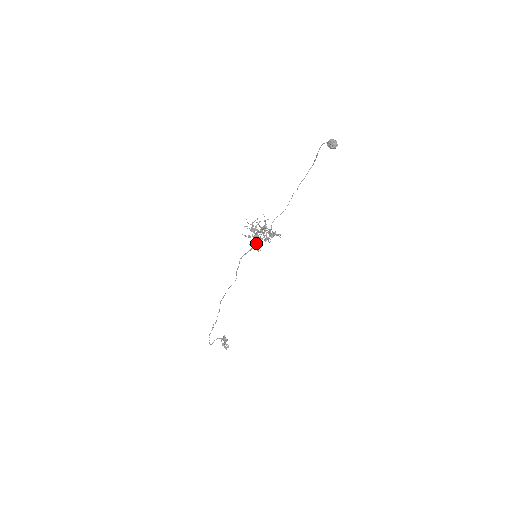
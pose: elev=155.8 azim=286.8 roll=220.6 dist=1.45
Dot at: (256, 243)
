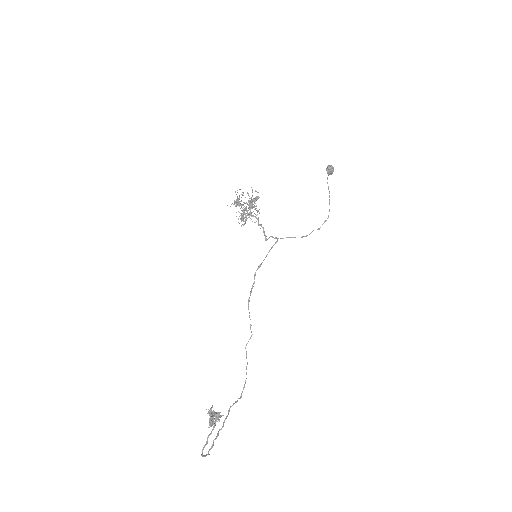
Dot at: (243, 217)
